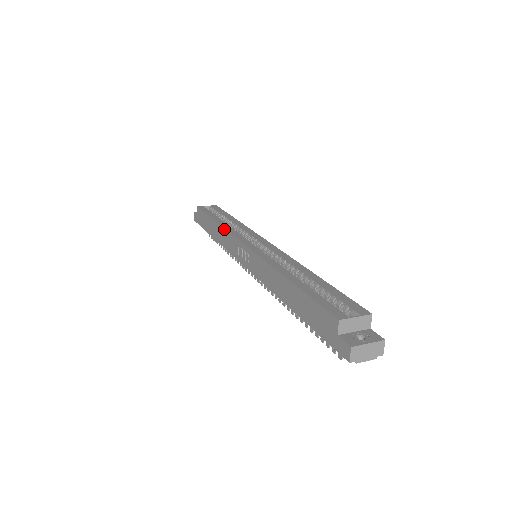
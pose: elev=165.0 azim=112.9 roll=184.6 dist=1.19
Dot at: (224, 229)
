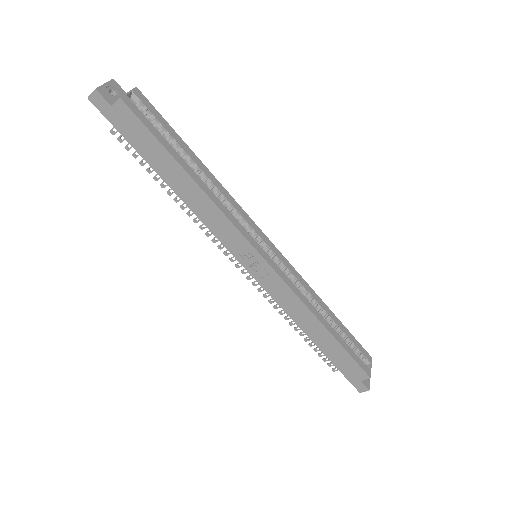
Dot at: (218, 209)
